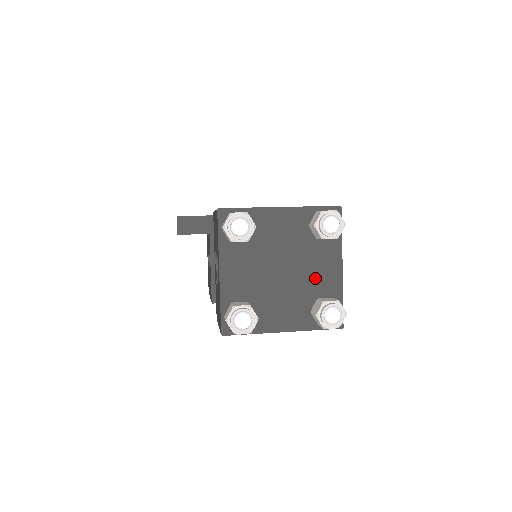
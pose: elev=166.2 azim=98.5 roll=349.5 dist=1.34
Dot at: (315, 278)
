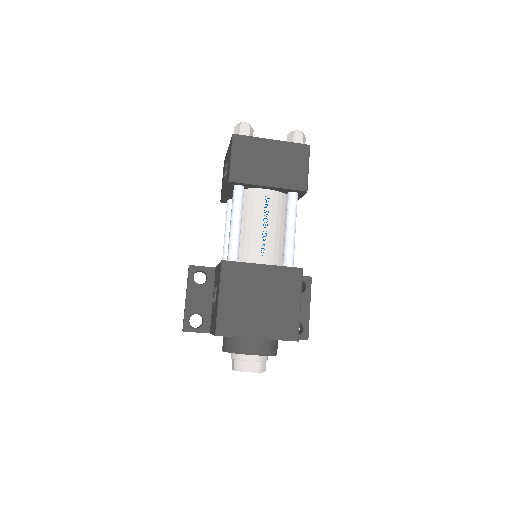
Dot at: occluded
